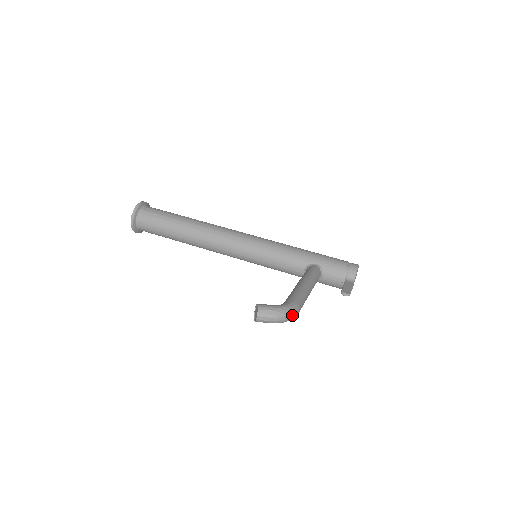
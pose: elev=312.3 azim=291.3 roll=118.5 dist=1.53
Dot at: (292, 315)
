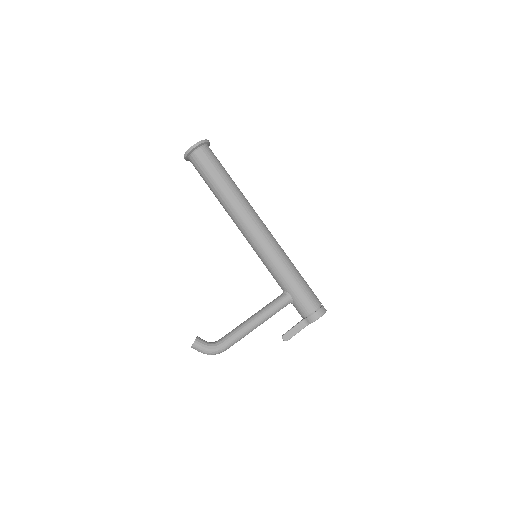
Dot at: occluded
